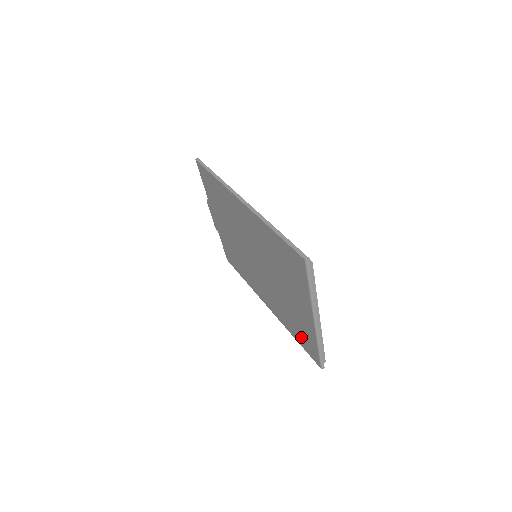
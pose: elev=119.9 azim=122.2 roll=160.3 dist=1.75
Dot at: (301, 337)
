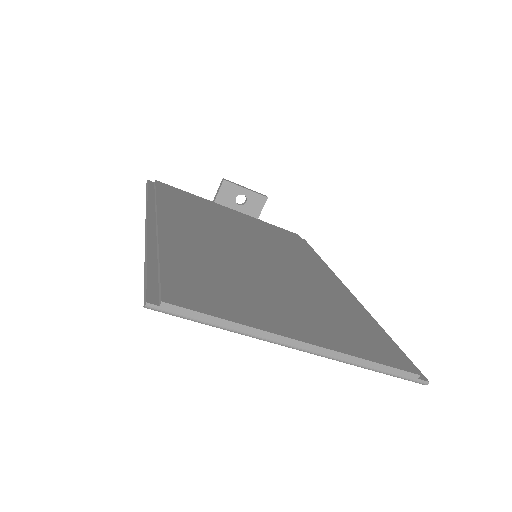
Dot at: occluded
